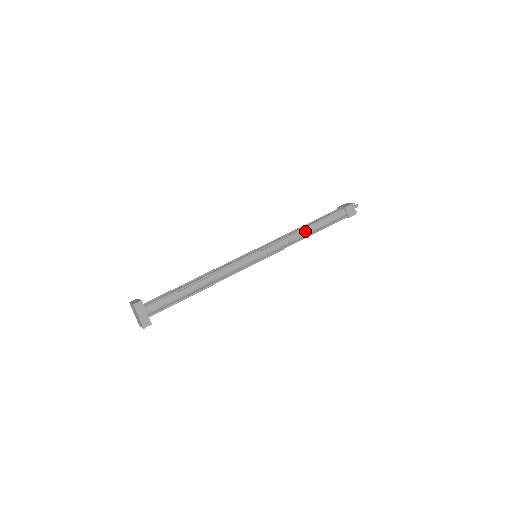
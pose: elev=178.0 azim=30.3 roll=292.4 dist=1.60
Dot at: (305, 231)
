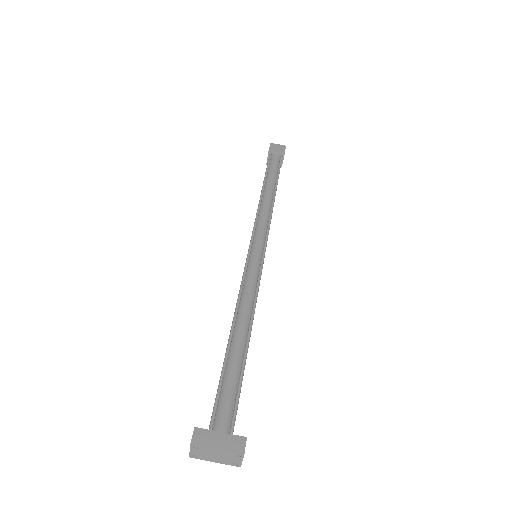
Dot at: (266, 194)
